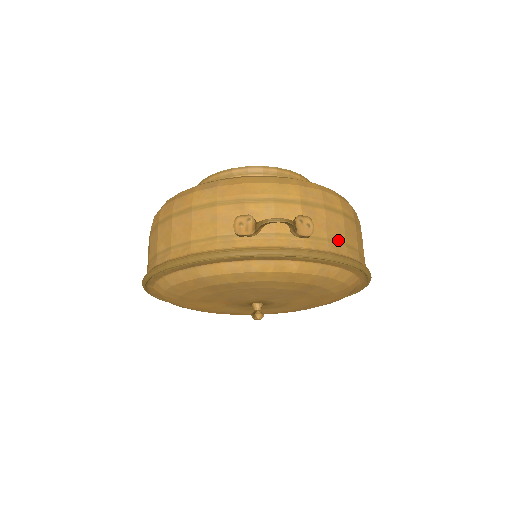
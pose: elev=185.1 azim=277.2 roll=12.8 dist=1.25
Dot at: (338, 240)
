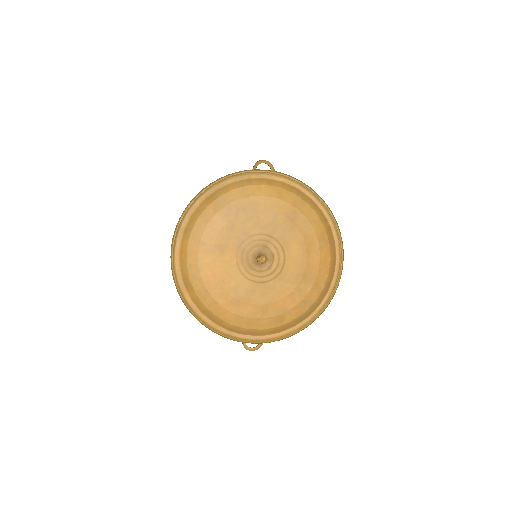
Dot at: occluded
